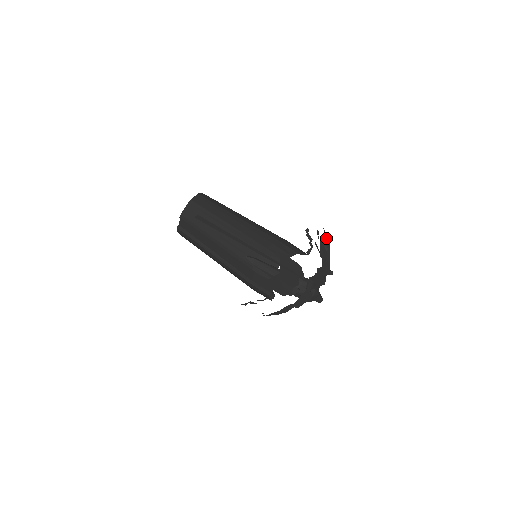
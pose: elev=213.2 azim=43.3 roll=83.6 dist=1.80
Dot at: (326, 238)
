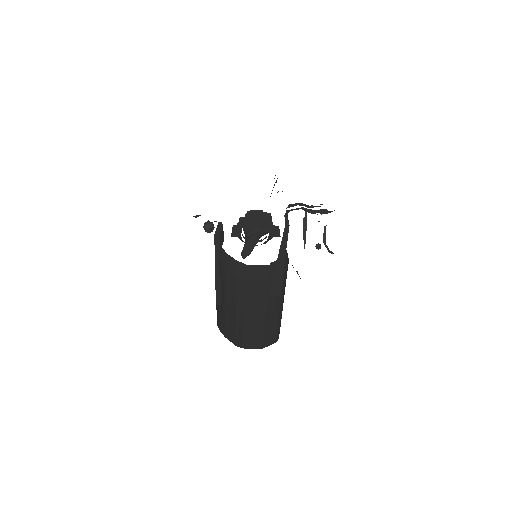
Dot at: (329, 212)
